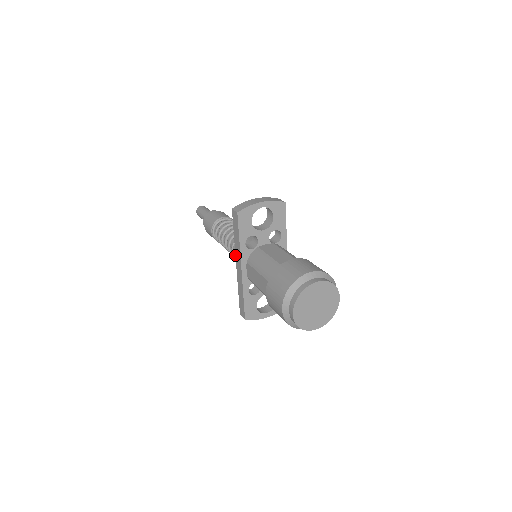
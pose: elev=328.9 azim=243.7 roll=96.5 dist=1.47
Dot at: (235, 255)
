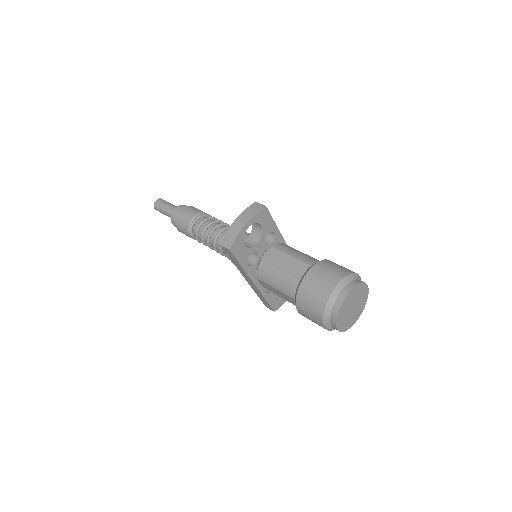
Dot at: occluded
